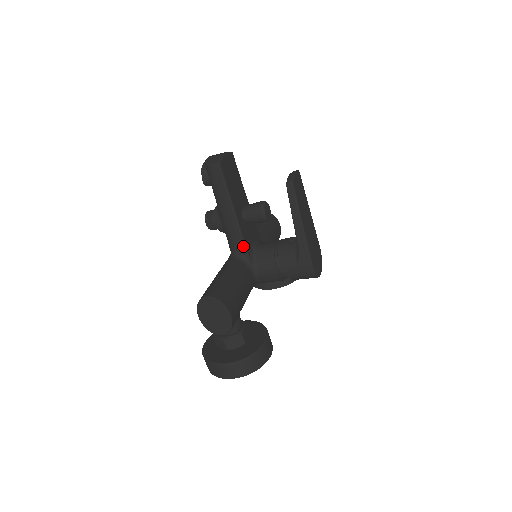
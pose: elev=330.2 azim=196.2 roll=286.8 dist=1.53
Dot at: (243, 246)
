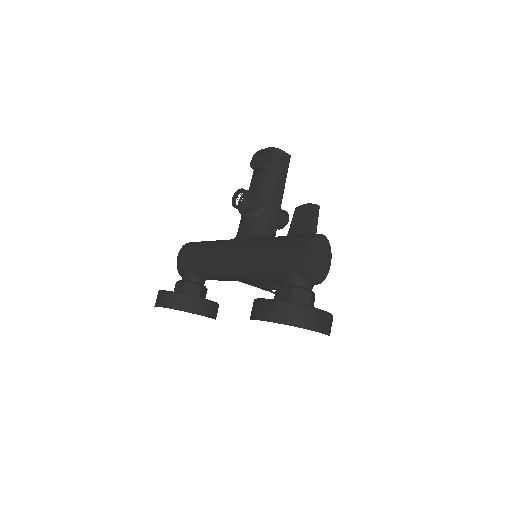
Dot at: (274, 233)
